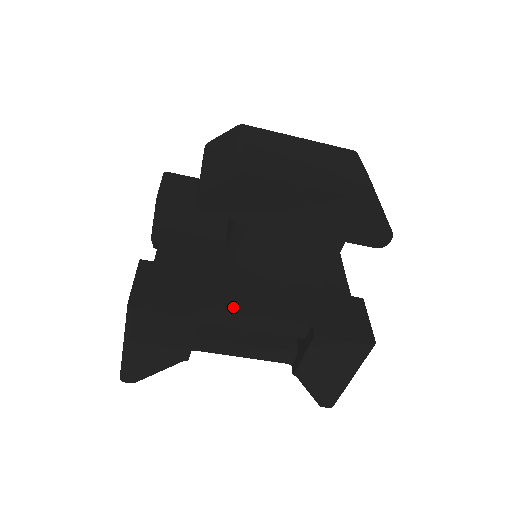
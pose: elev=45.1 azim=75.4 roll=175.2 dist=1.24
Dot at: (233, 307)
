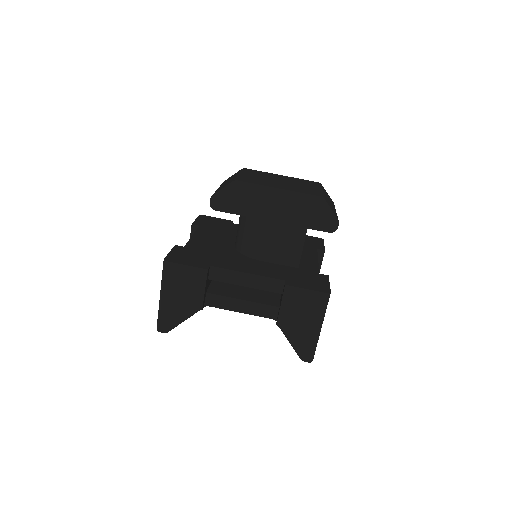
Dot at: (232, 268)
